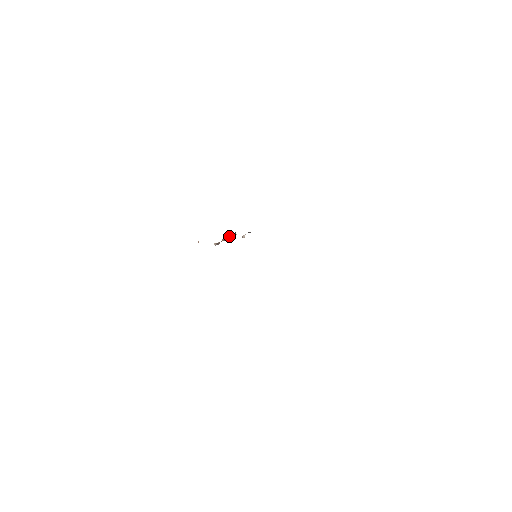
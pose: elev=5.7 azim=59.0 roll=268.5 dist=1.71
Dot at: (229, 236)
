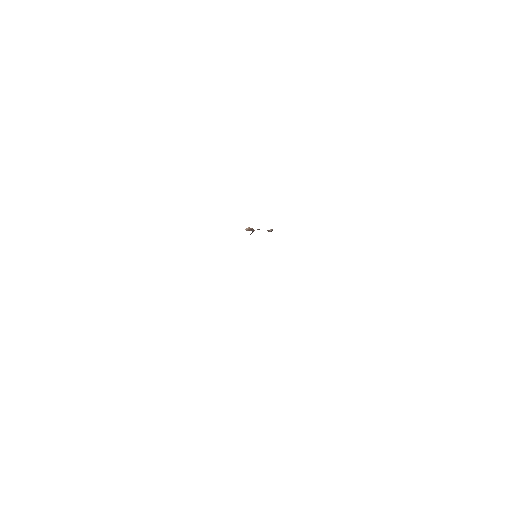
Dot at: occluded
